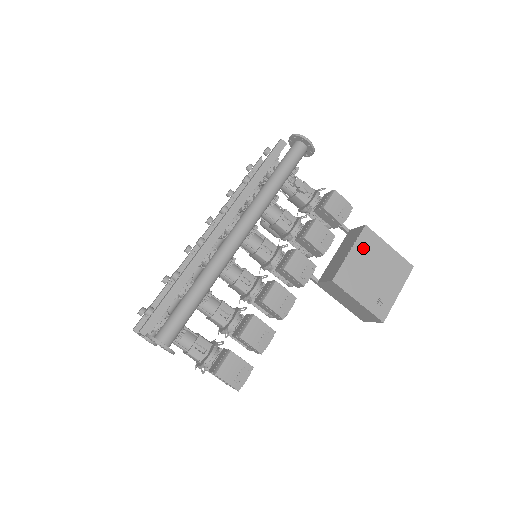
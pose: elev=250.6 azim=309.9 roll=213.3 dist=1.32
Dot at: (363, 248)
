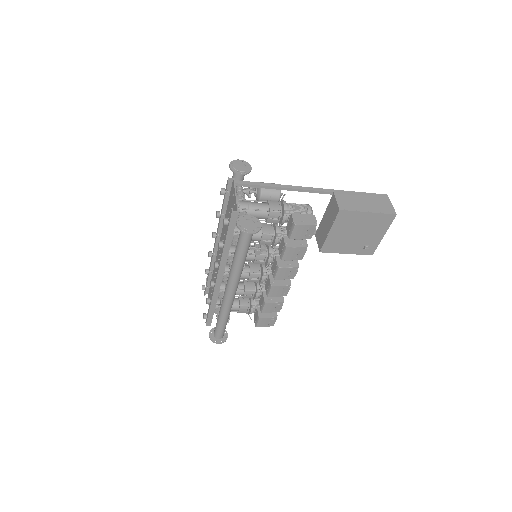
Dot at: (341, 225)
